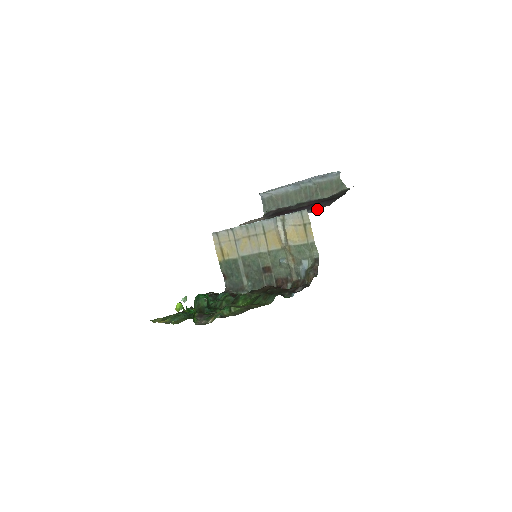
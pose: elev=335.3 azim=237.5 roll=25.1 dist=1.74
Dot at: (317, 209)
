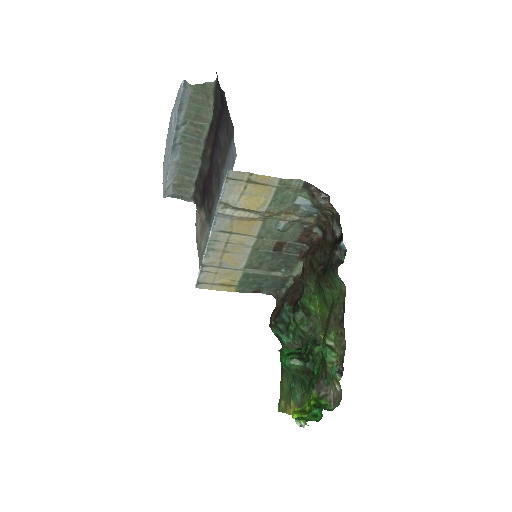
Dot at: (232, 151)
